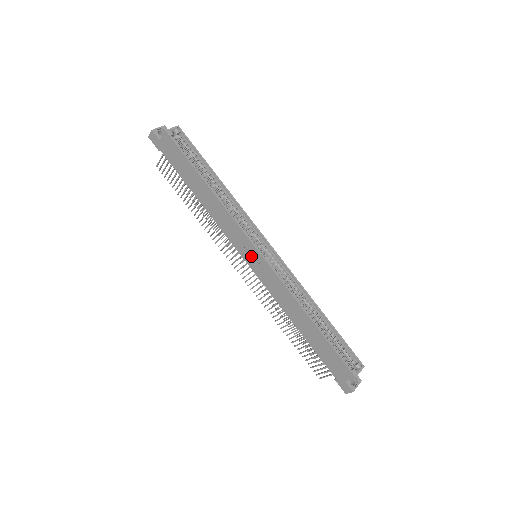
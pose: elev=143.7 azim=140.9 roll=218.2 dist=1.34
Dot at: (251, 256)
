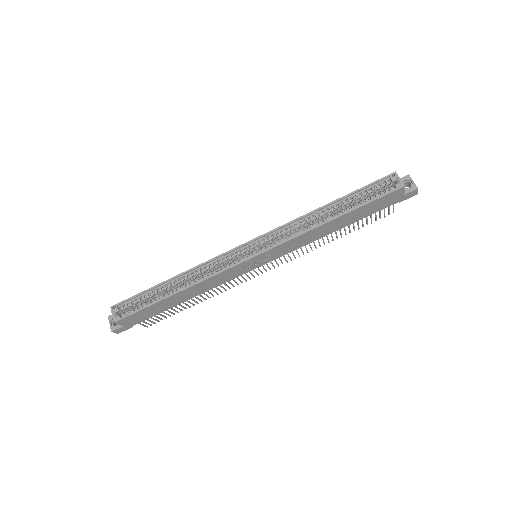
Dot at: (255, 263)
